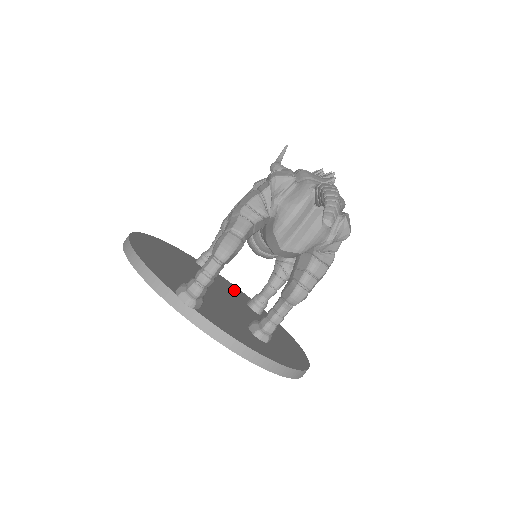
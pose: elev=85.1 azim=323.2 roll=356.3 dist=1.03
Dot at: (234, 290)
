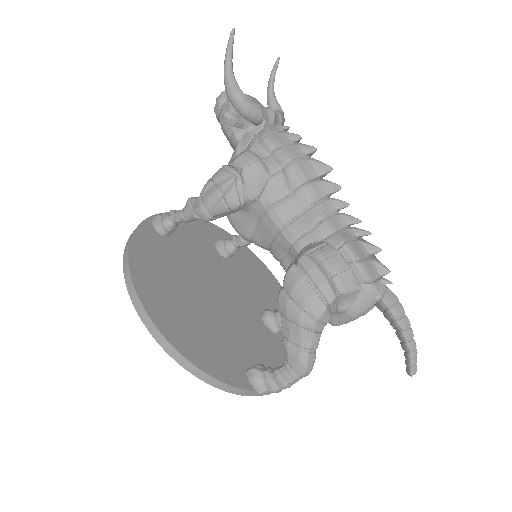
Dot at: (196, 234)
